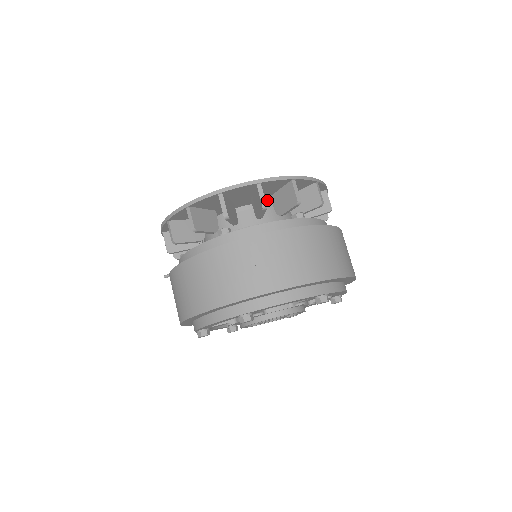
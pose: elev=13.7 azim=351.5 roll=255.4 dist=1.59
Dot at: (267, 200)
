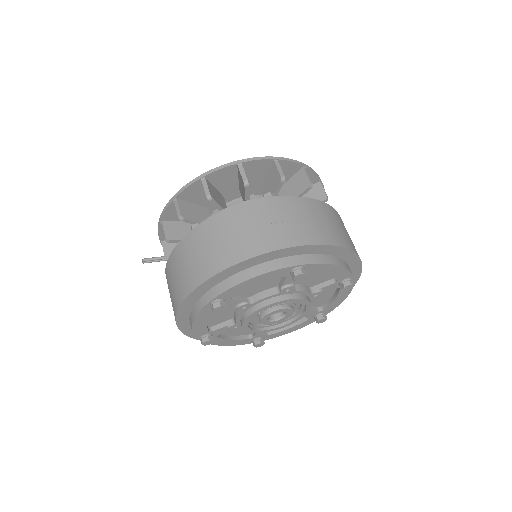
Dot at: occluded
